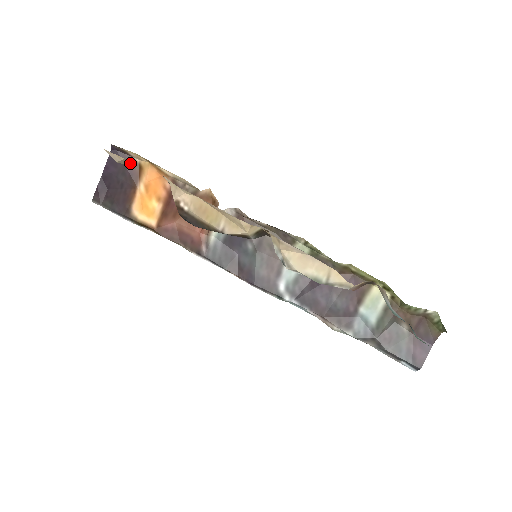
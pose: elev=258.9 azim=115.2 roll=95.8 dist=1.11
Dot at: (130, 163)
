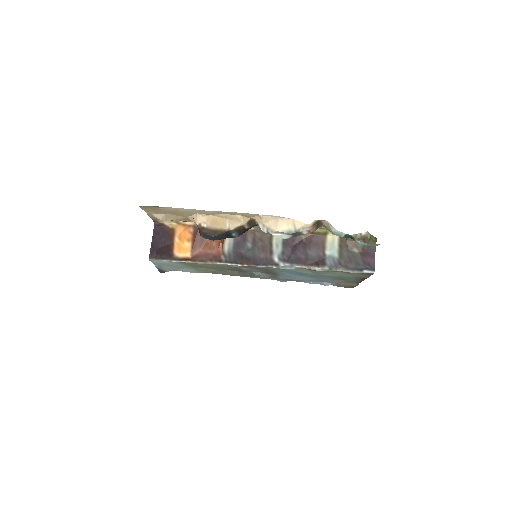
Dot at: (168, 220)
